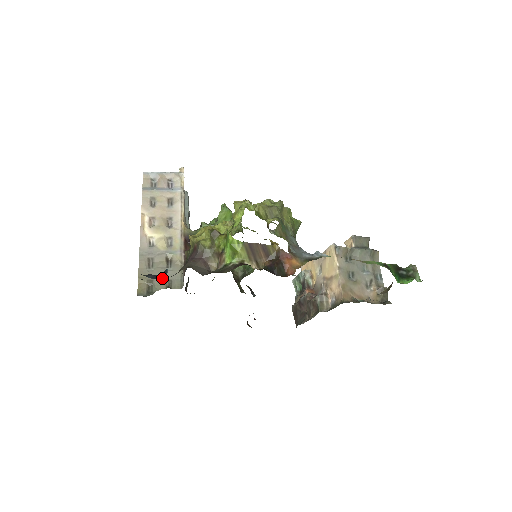
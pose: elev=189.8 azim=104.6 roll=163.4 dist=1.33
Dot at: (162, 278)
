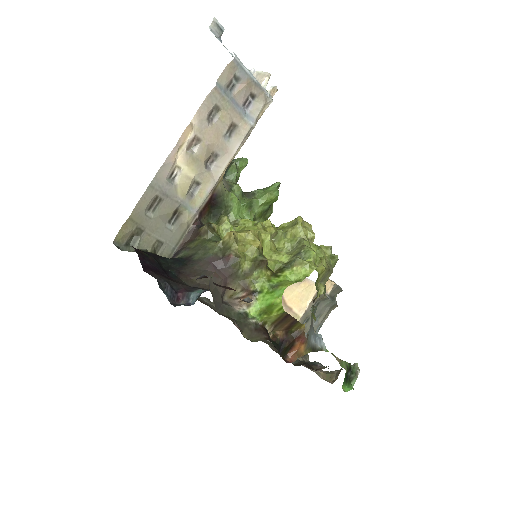
Dot at: (155, 234)
